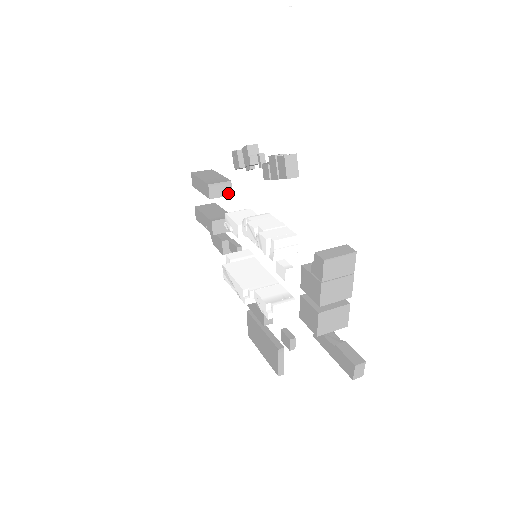
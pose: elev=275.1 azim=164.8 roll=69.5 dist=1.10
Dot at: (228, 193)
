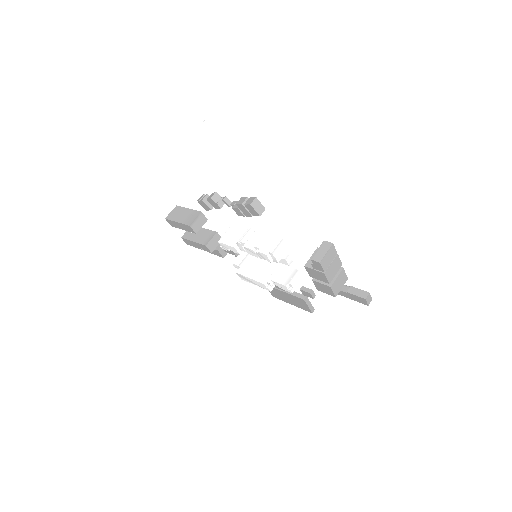
Dot at: (204, 221)
